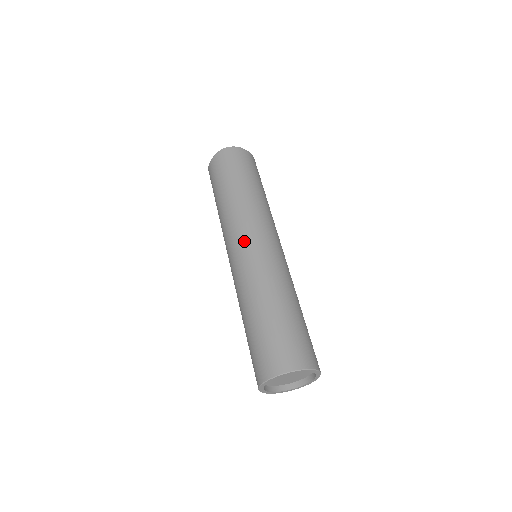
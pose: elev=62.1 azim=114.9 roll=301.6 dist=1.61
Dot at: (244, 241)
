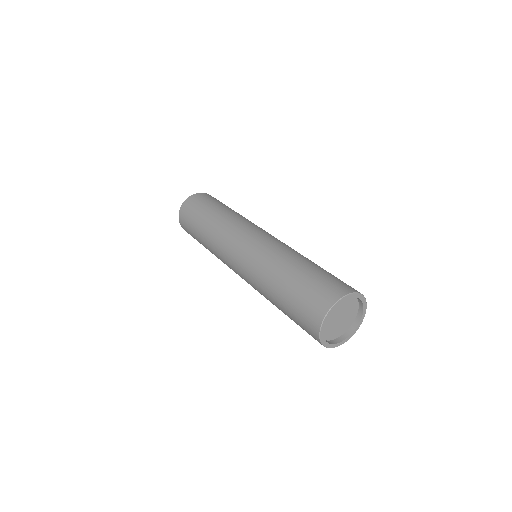
Dot at: (237, 246)
